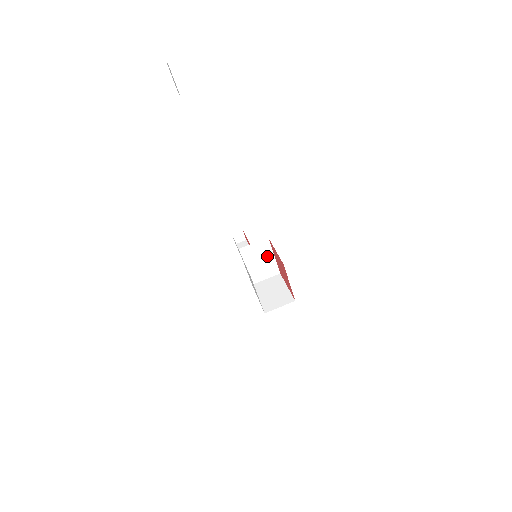
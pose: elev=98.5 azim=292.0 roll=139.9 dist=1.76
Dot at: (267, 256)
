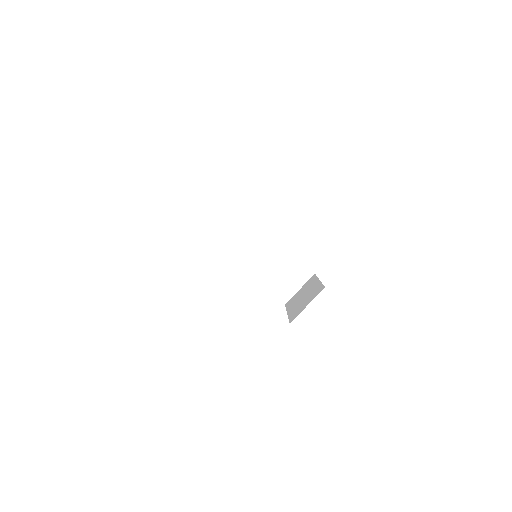
Dot at: (282, 256)
